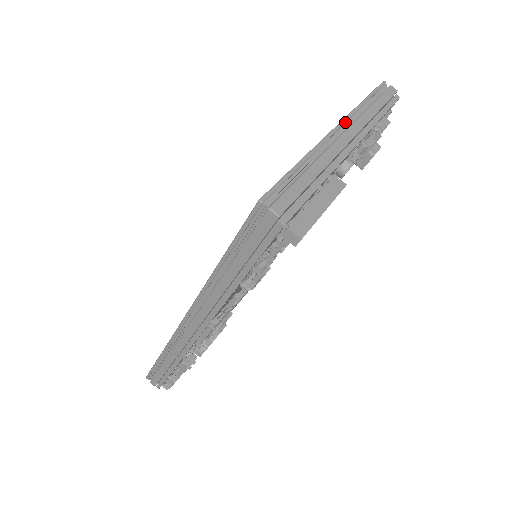
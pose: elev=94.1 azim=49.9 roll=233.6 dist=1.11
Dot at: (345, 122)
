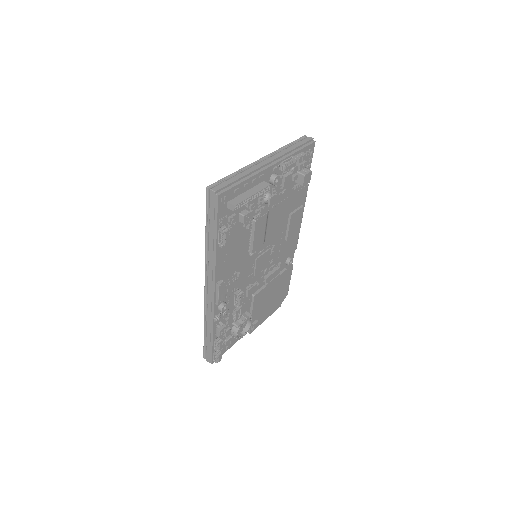
Dot at: (269, 155)
